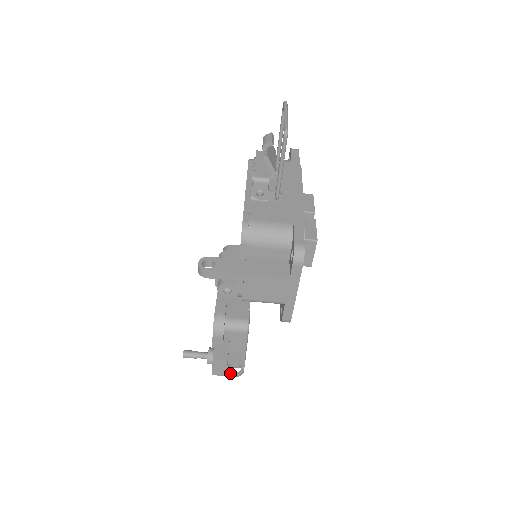
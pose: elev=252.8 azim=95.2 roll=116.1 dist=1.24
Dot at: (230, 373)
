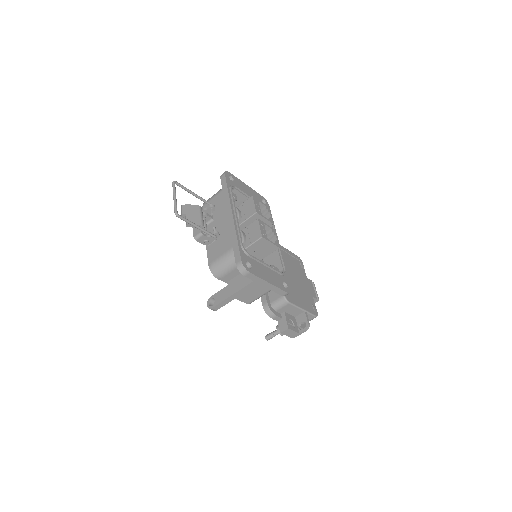
Dot at: (301, 331)
